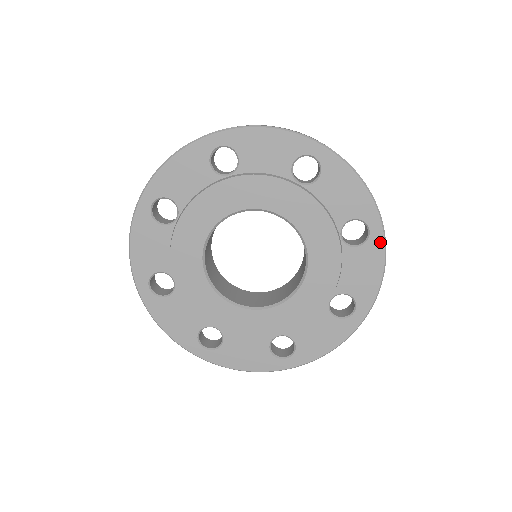
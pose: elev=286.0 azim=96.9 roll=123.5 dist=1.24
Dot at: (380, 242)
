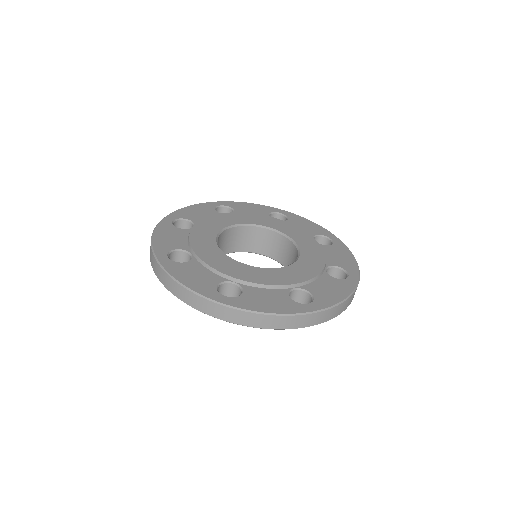
Dot at: (292, 214)
